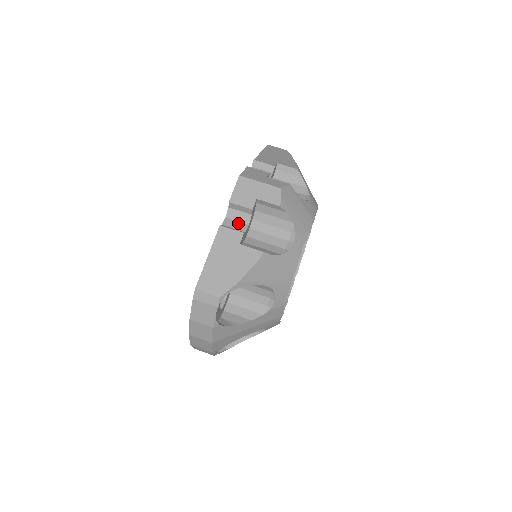
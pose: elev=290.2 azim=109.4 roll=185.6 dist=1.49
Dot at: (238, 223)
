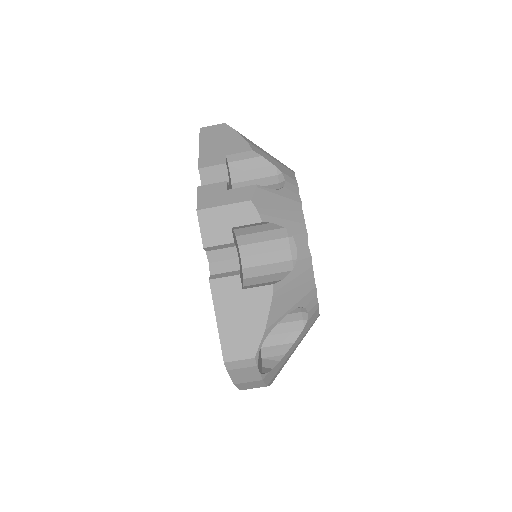
Dot at: (226, 263)
